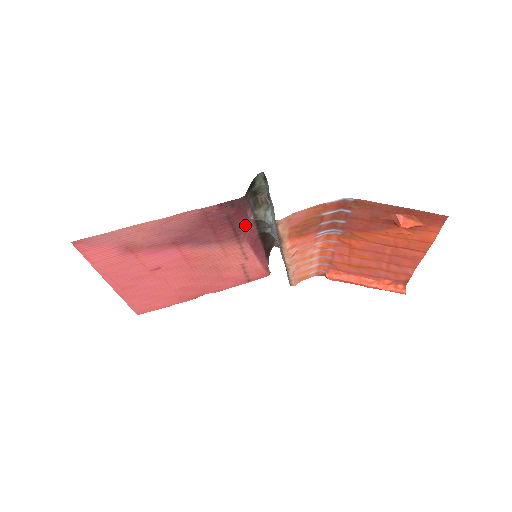
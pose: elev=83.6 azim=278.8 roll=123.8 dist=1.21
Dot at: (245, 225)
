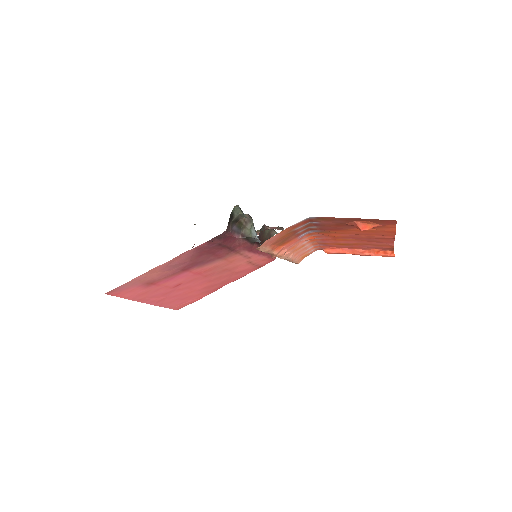
Dot at: (237, 243)
